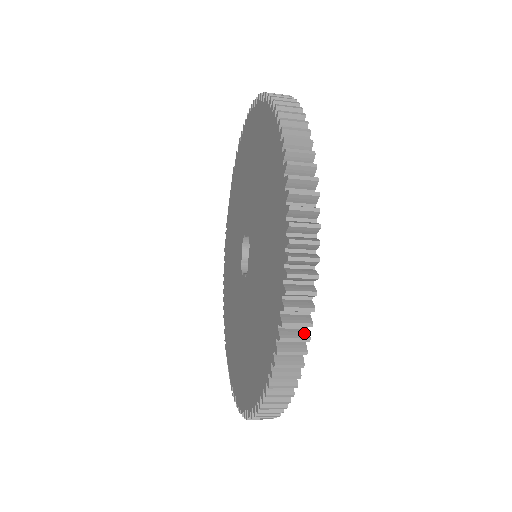
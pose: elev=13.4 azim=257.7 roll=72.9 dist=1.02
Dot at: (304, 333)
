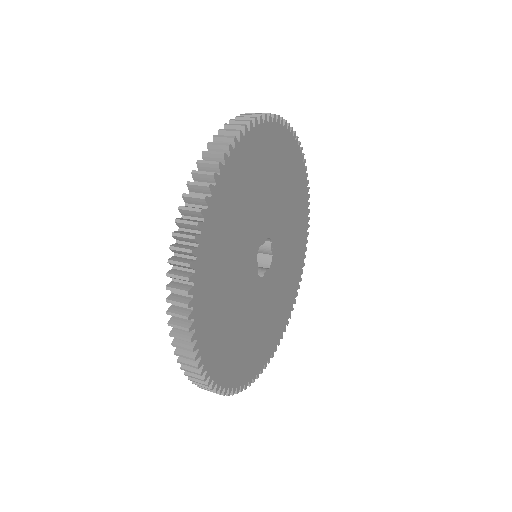
Dot at: (202, 375)
